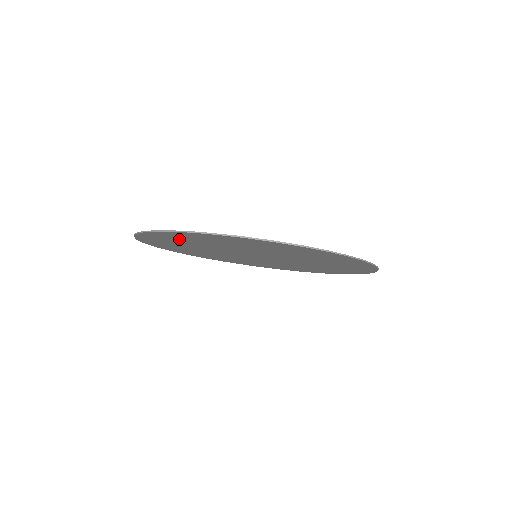
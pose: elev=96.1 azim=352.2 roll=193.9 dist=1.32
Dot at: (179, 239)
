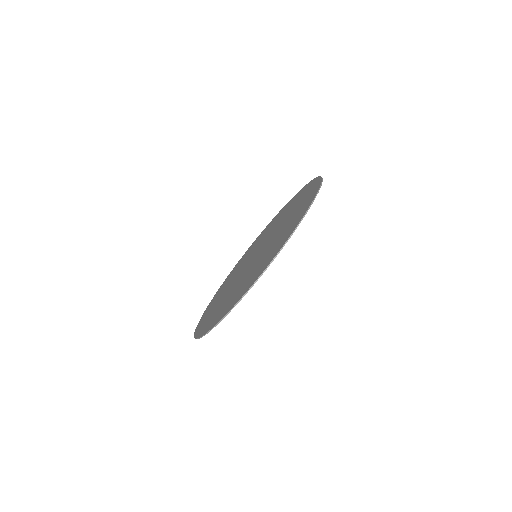
Dot at: occluded
